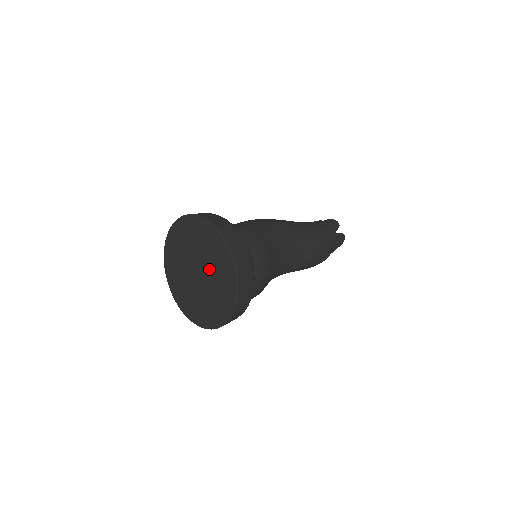
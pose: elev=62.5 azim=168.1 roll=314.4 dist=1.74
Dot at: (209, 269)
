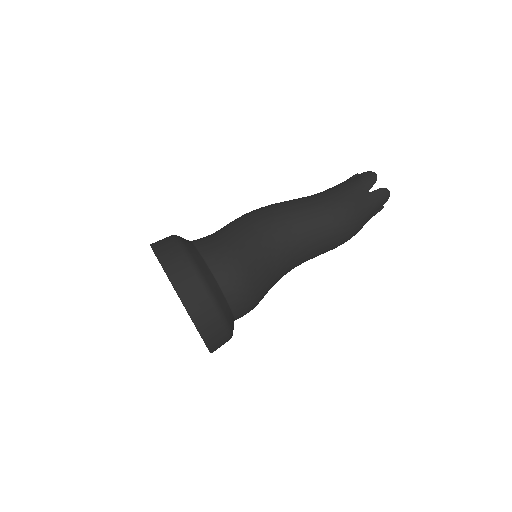
Dot at: occluded
